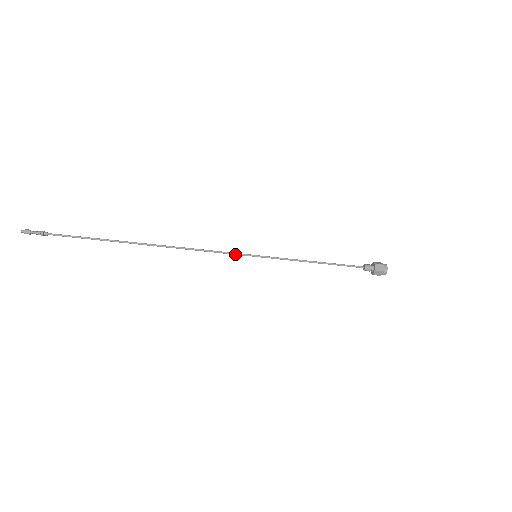
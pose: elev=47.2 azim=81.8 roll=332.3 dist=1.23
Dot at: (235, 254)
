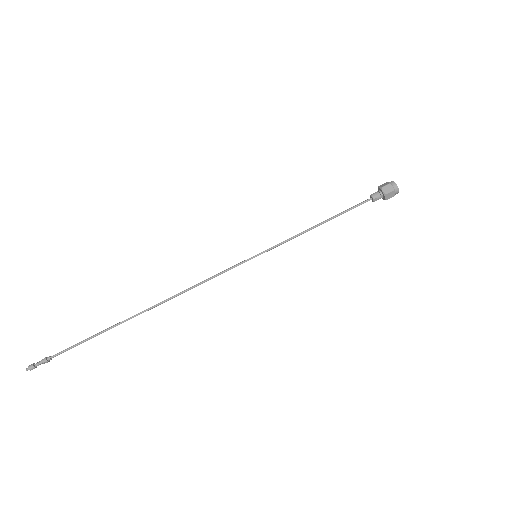
Dot at: (234, 266)
